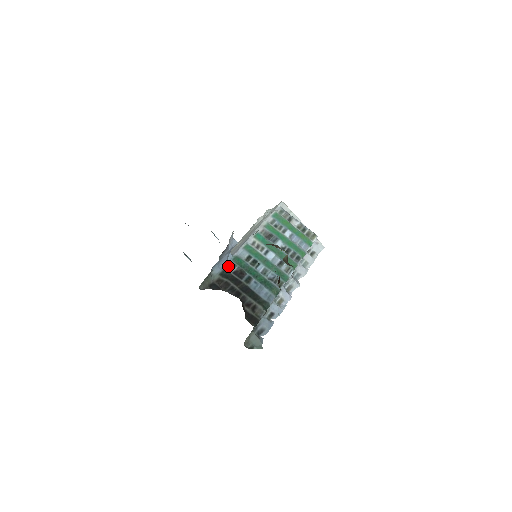
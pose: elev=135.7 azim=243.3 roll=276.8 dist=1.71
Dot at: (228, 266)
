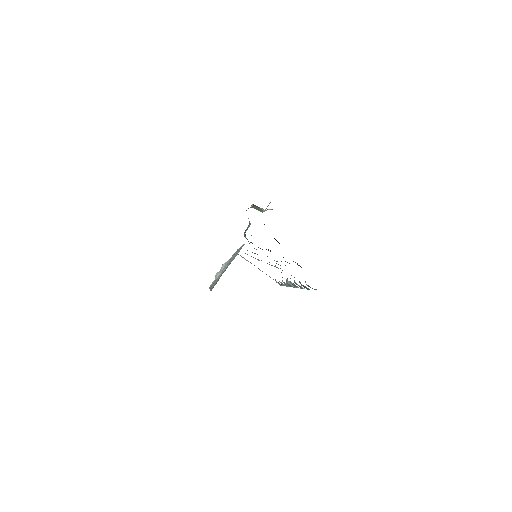
Dot at: occluded
